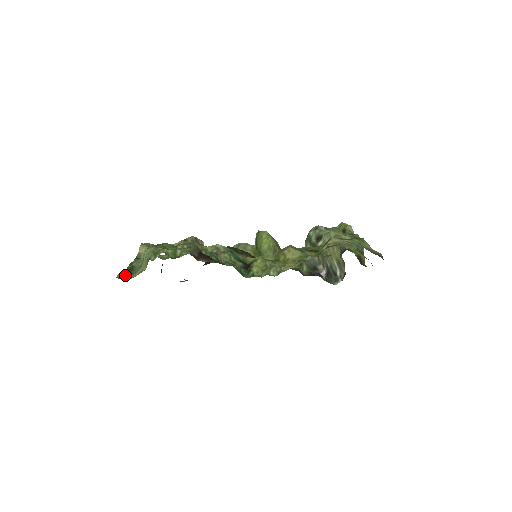
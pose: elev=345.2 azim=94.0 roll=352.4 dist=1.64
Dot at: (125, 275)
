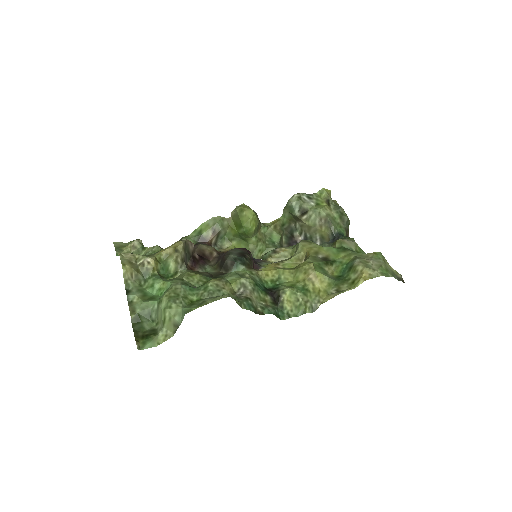
Dot at: (144, 341)
